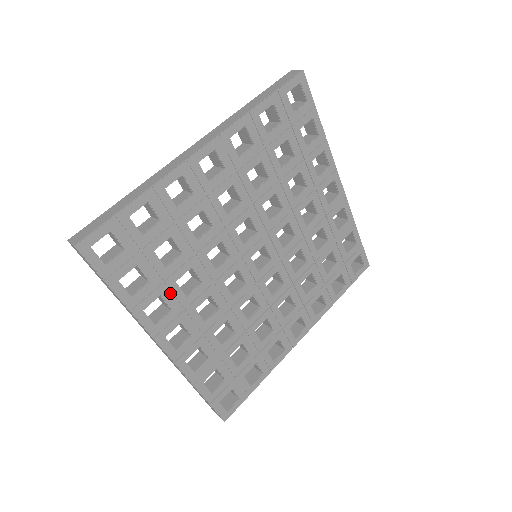
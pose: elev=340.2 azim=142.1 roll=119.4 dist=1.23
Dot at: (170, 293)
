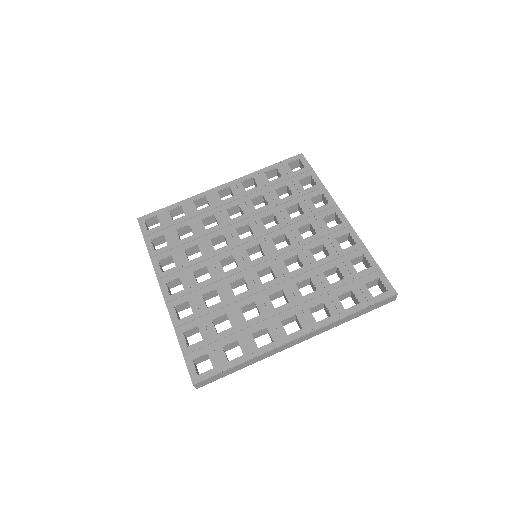
Dot at: (178, 256)
